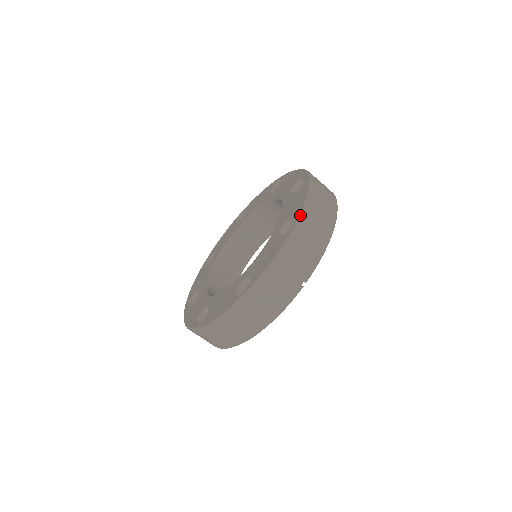
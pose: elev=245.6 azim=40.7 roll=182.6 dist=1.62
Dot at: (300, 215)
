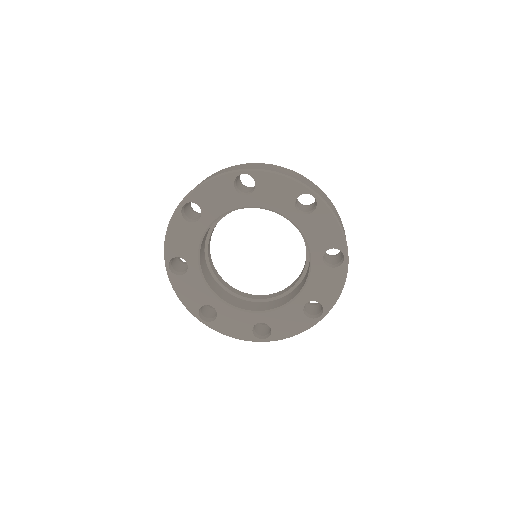
Dot at: occluded
